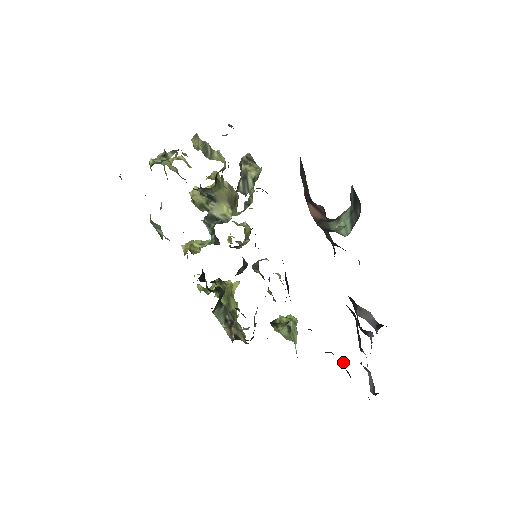
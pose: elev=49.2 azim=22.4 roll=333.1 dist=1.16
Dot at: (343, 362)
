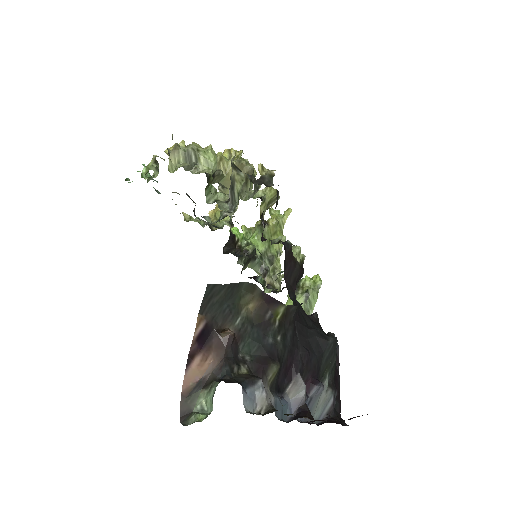
Dot at: occluded
